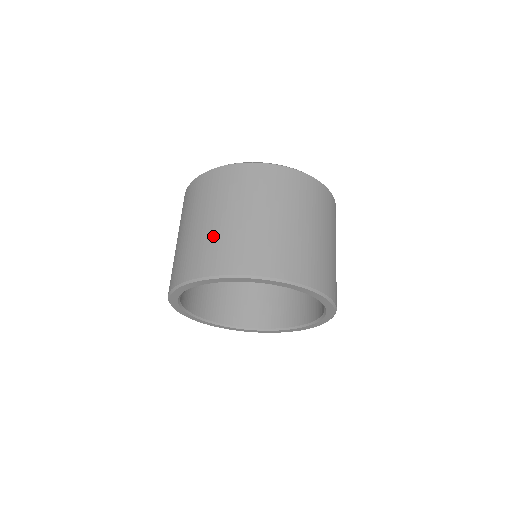
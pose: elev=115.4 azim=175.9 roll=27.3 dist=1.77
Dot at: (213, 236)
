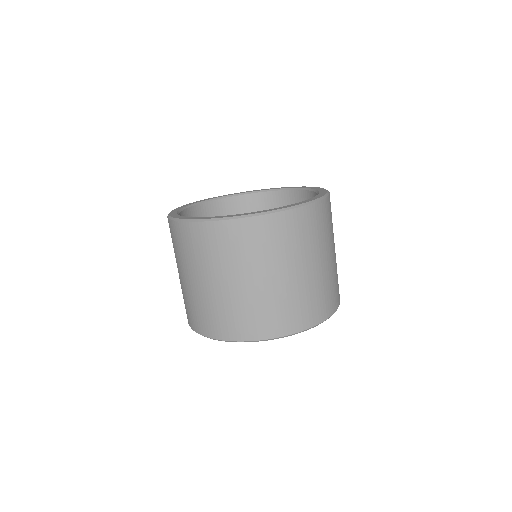
Dot at: (237, 303)
